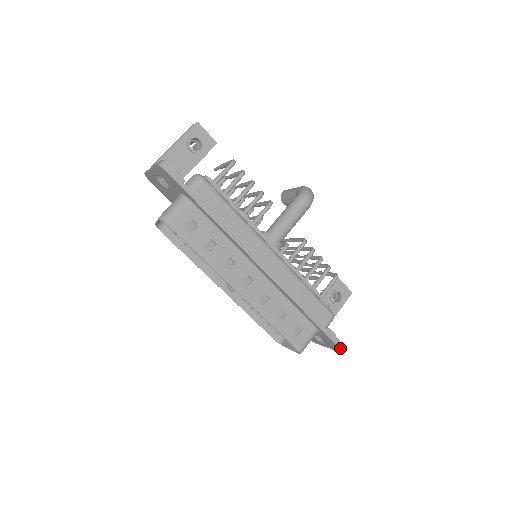
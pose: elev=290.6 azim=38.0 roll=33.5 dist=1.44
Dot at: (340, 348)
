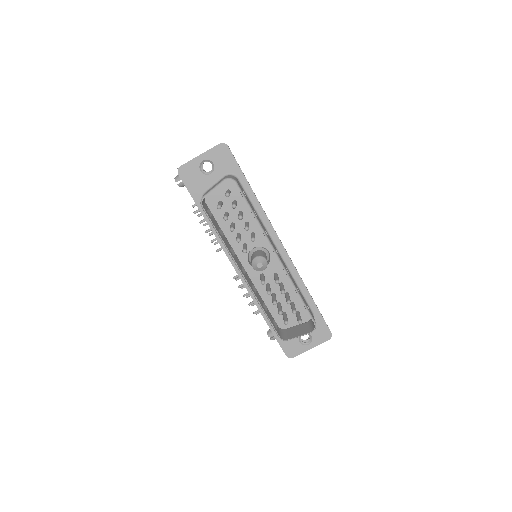
Dot at: (330, 331)
